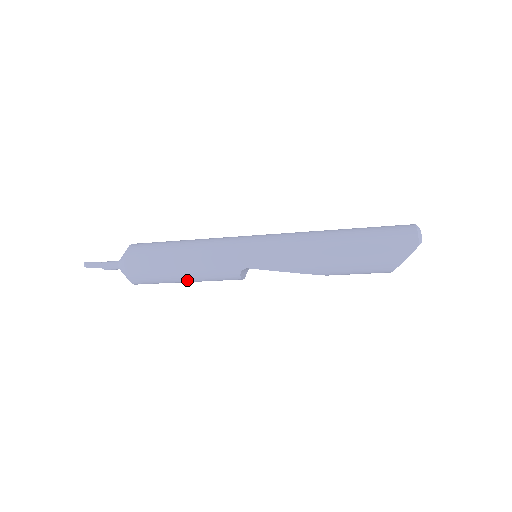
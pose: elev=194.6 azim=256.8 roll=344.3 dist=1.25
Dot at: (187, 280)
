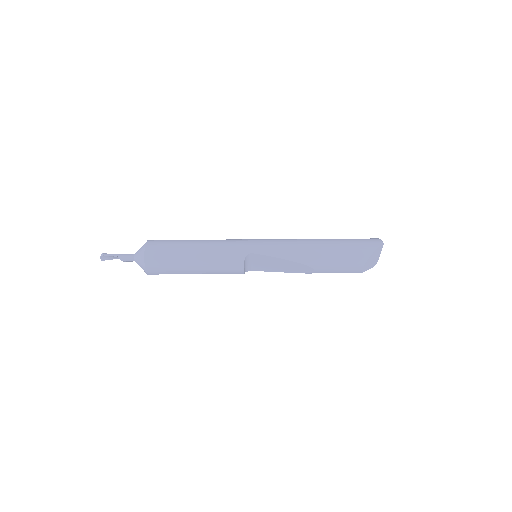
Dot at: (196, 264)
